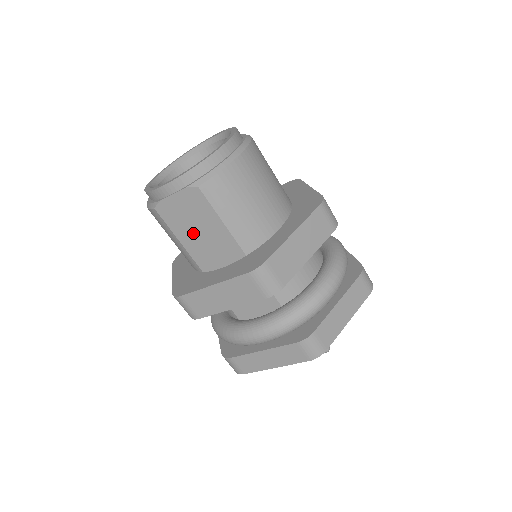
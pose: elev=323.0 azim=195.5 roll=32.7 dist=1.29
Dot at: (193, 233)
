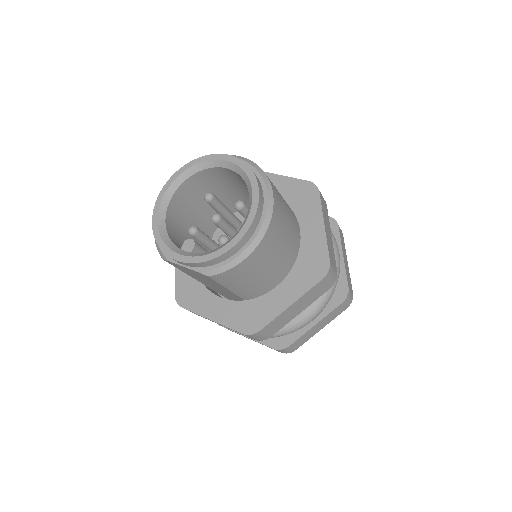
Dot at: (199, 278)
